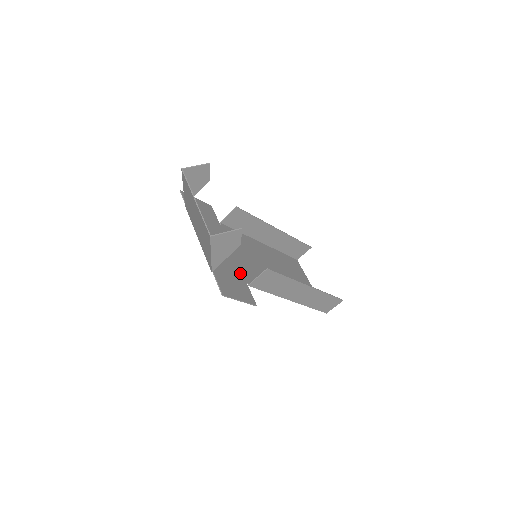
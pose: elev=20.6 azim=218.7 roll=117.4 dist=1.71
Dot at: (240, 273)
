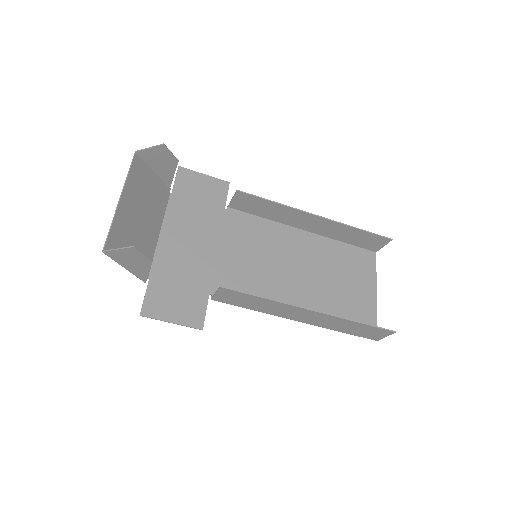
Dot at: (207, 281)
